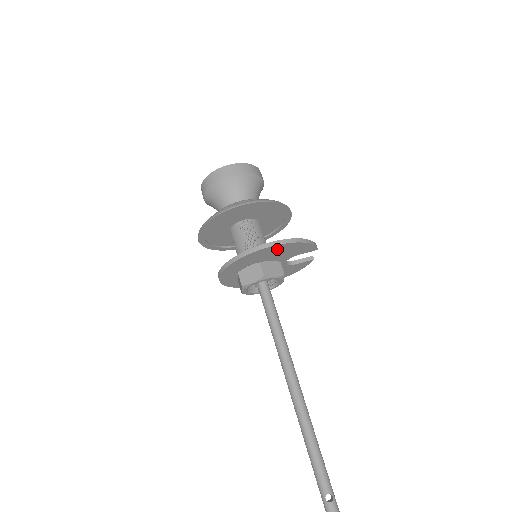
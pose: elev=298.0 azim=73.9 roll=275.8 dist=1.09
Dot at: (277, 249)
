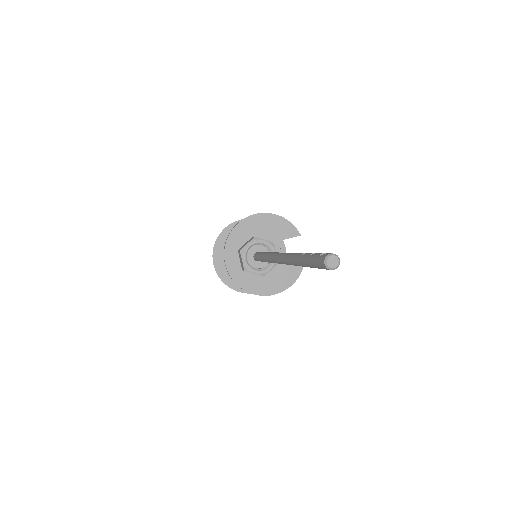
Dot at: (262, 221)
